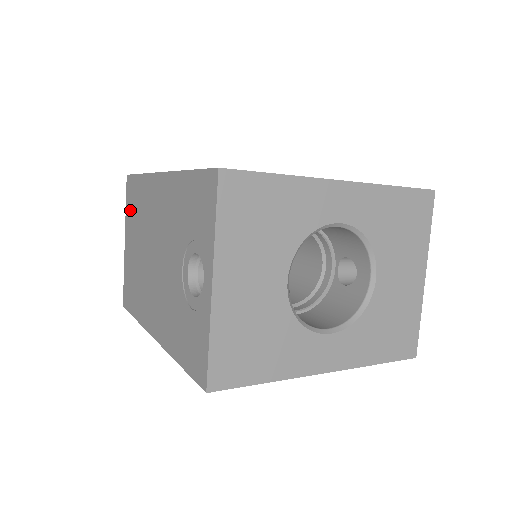
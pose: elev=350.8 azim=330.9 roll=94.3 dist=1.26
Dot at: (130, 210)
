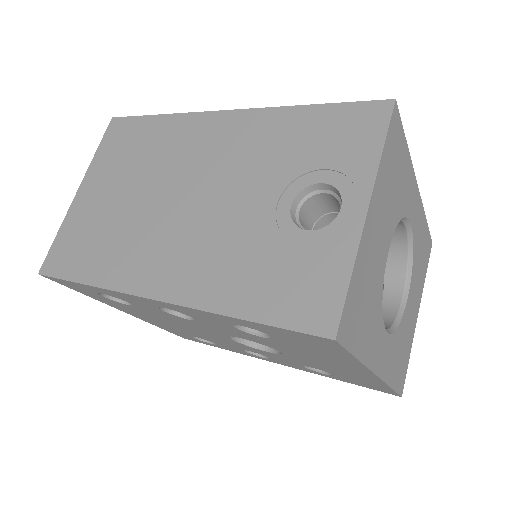
Dot at: (112, 153)
